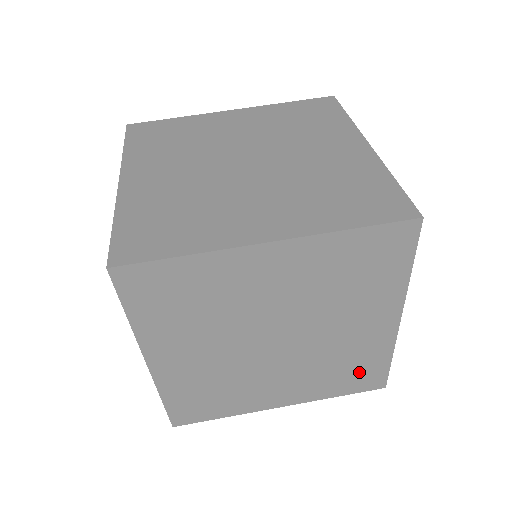
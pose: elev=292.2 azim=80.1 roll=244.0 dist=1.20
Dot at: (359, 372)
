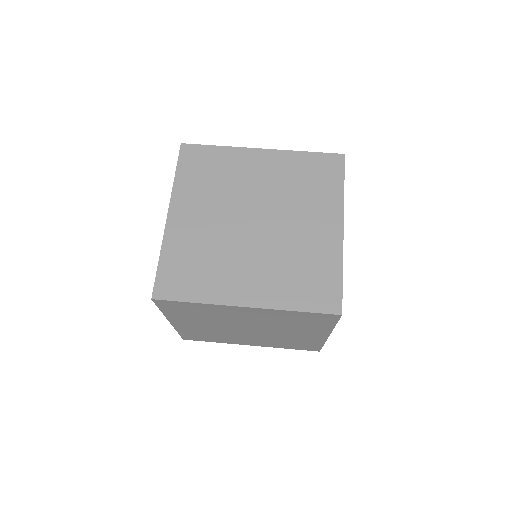
Dot at: (316, 281)
